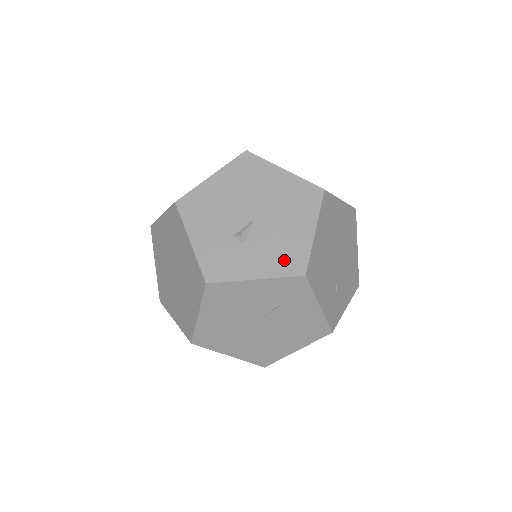
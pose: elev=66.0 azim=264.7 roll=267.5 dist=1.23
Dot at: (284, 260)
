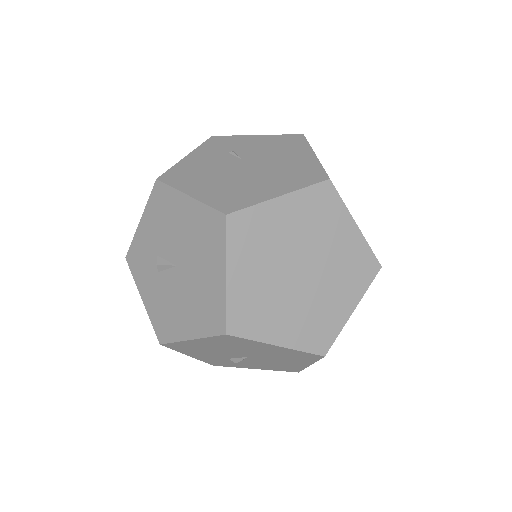
Dot at: (279, 368)
